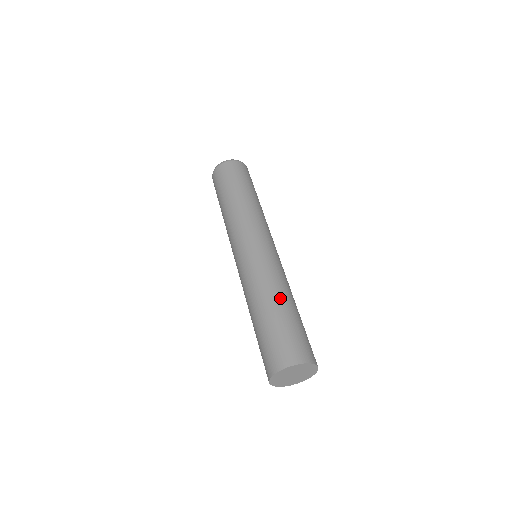
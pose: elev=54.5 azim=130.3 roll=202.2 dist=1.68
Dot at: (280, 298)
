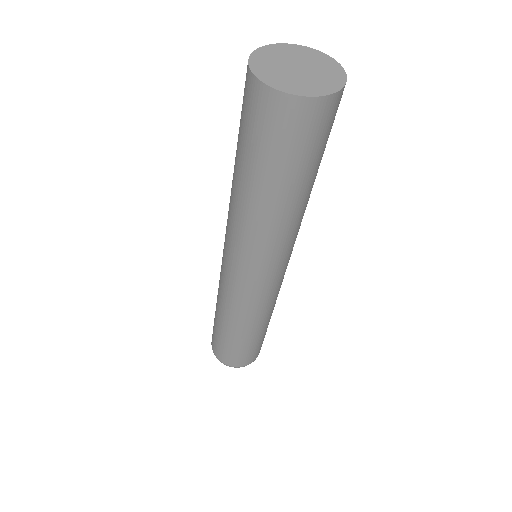
Dot at: occluded
